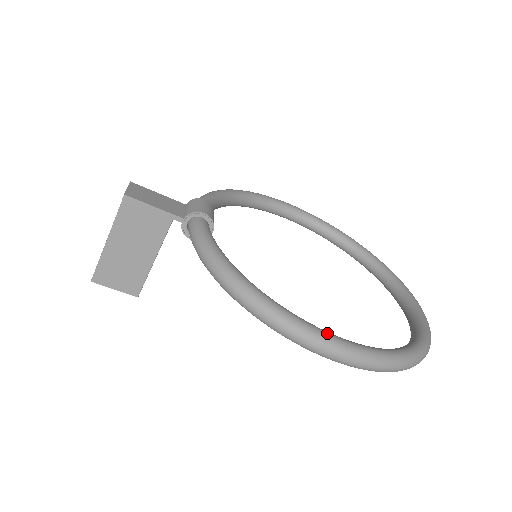
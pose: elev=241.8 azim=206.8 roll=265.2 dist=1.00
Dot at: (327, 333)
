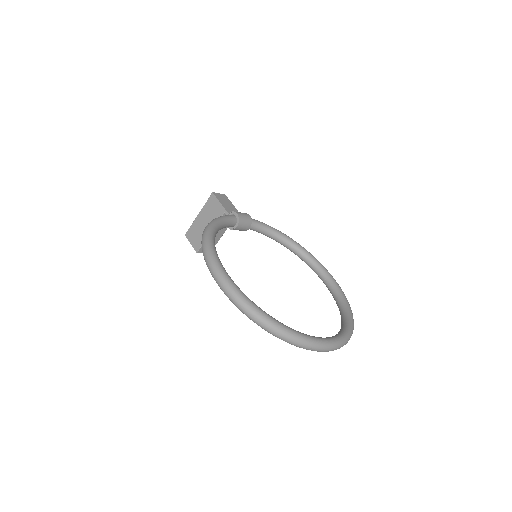
Dot at: (219, 262)
